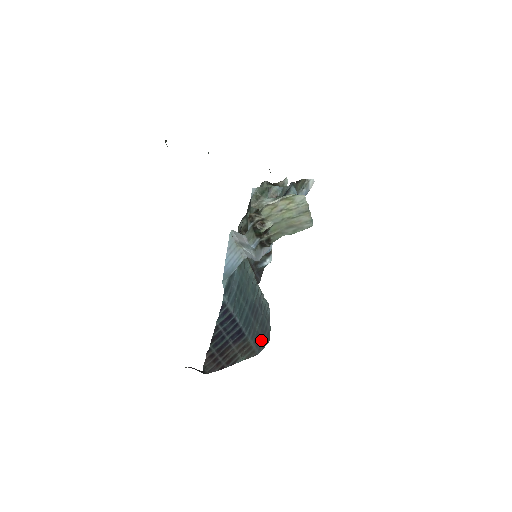
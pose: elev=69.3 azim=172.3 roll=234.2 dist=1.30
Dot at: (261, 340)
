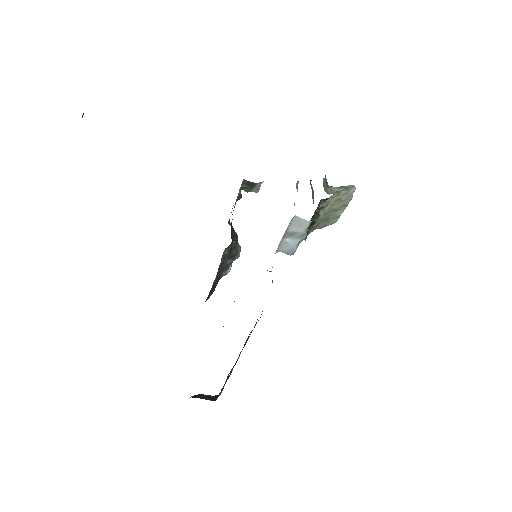
Dot at: occluded
